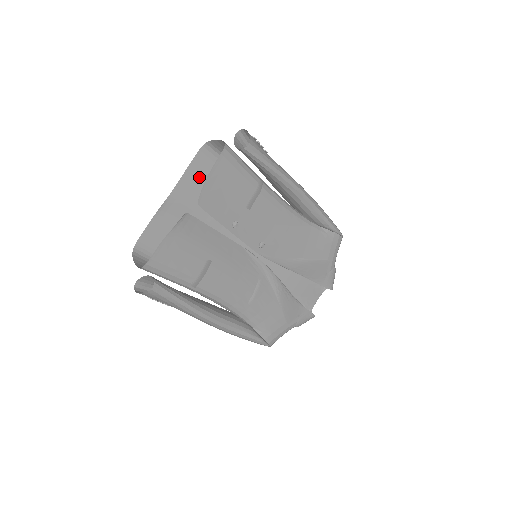
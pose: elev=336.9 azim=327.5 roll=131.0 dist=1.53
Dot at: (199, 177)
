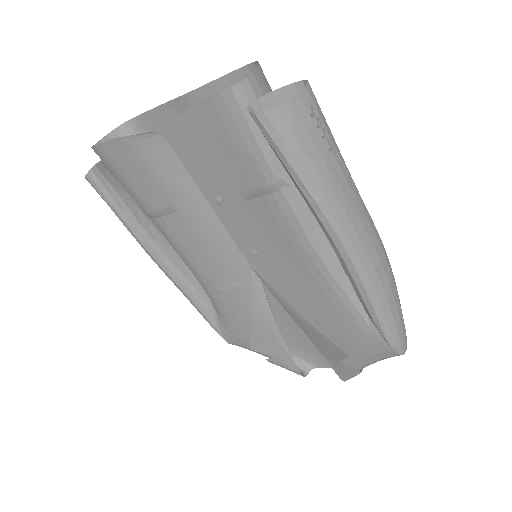
Dot at: occluded
